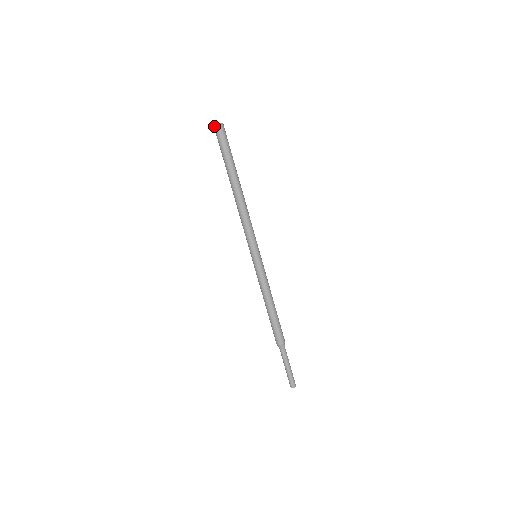
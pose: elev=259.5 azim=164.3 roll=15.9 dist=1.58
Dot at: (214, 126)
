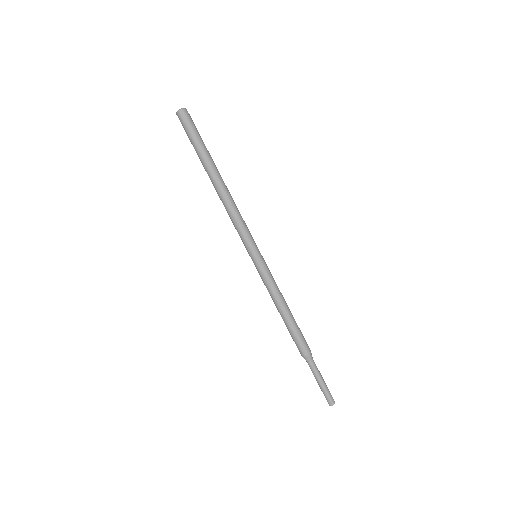
Dot at: (176, 113)
